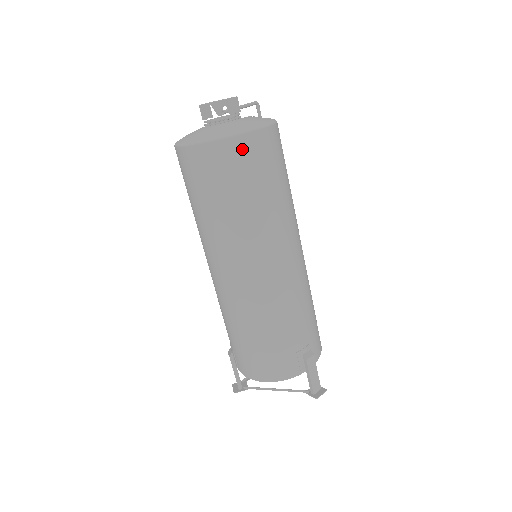
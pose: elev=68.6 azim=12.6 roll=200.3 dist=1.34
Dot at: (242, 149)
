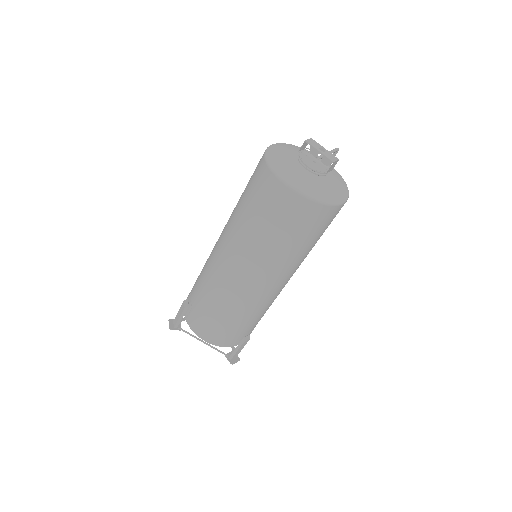
Dot at: (321, 214)
